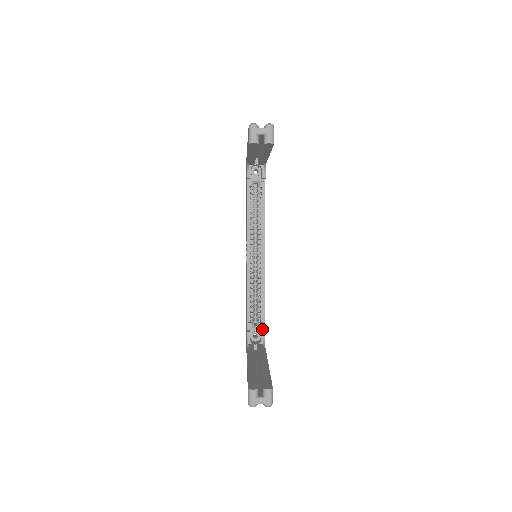
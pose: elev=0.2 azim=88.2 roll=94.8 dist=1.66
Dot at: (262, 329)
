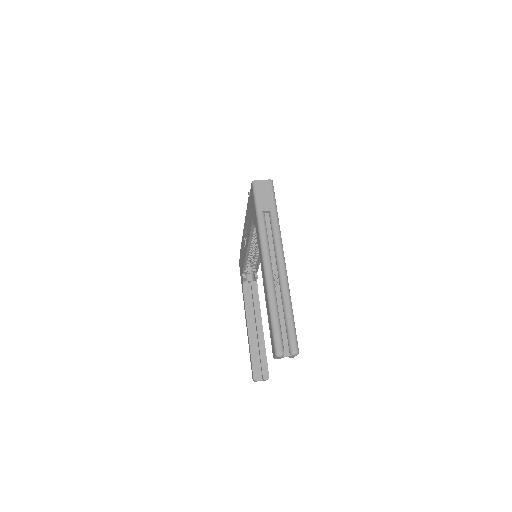
Dot at: (255, 273)
